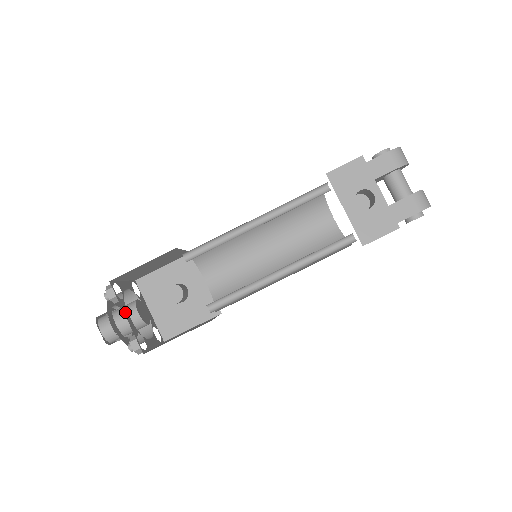
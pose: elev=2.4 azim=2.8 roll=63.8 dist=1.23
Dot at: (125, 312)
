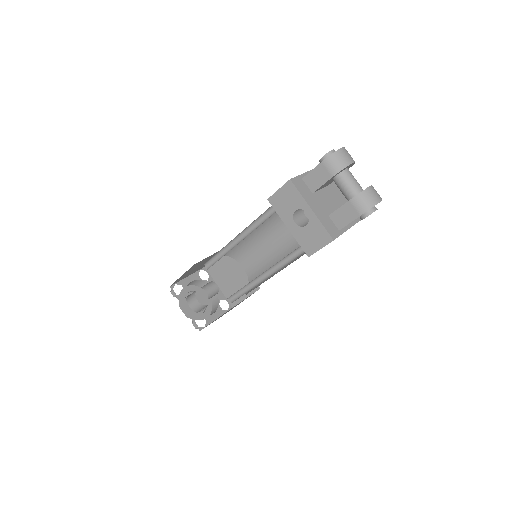
Dot at: (184, 305)
